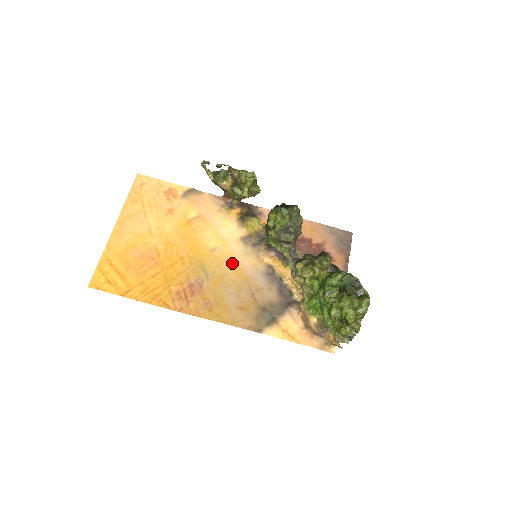
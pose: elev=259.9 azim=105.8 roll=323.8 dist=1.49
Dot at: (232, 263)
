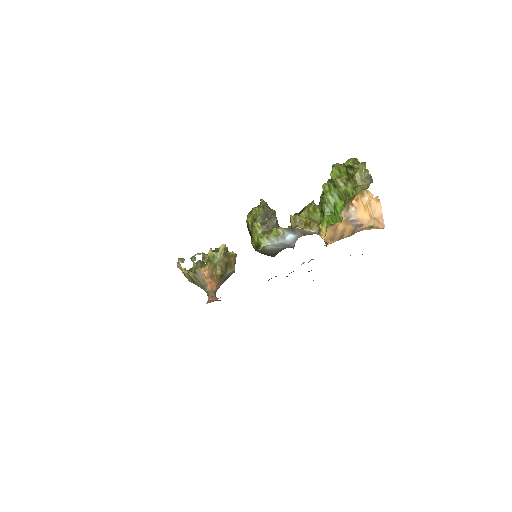
Dot at: occluded
